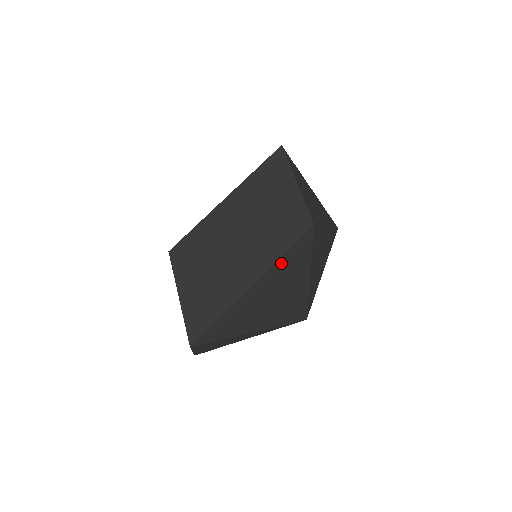
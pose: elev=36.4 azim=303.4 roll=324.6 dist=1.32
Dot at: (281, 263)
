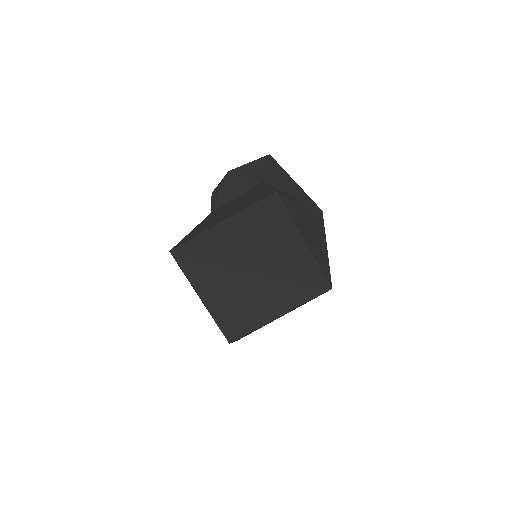
Dot at: occluded
